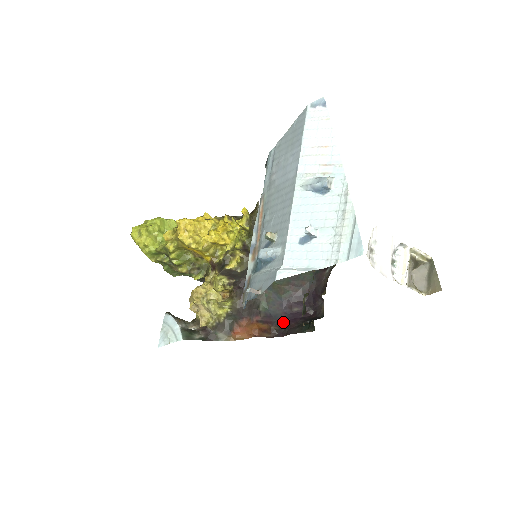
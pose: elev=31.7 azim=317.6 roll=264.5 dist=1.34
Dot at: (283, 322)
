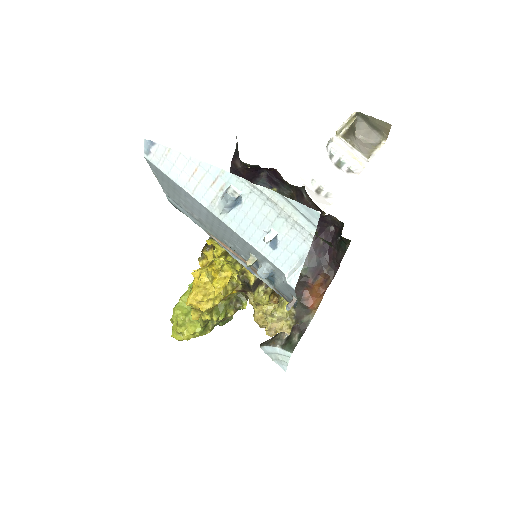
Dot at: (326, 259)
